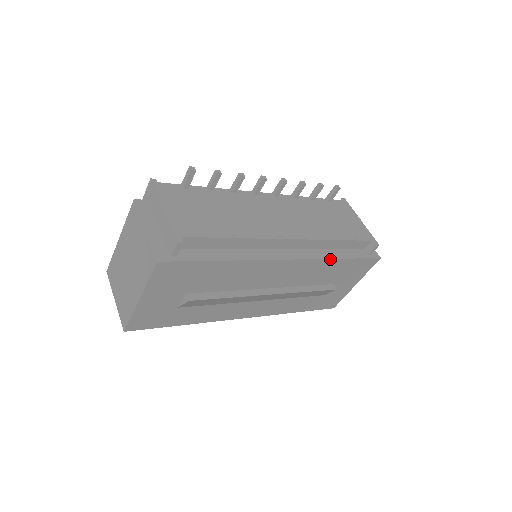
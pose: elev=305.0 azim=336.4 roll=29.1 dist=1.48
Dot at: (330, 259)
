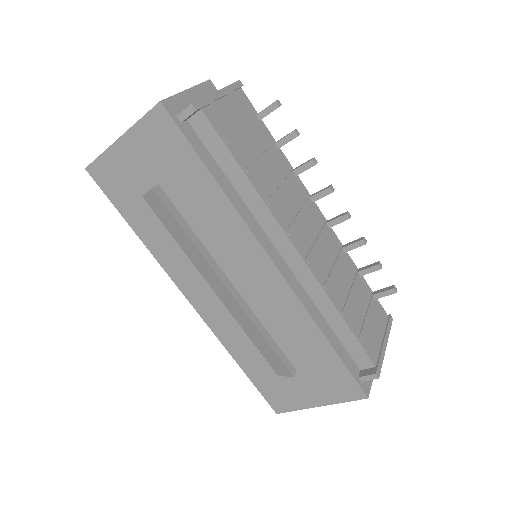
Dot at: (314, 322)
